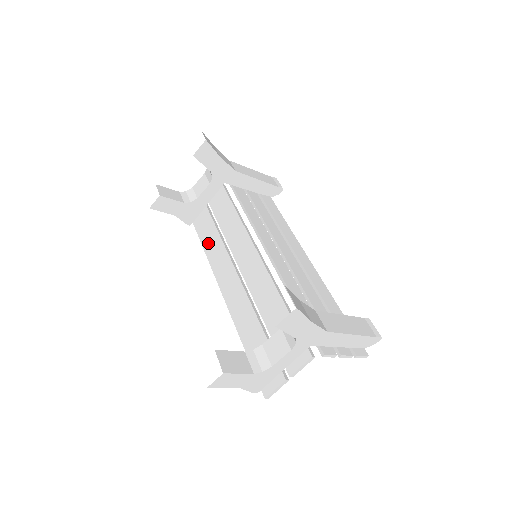
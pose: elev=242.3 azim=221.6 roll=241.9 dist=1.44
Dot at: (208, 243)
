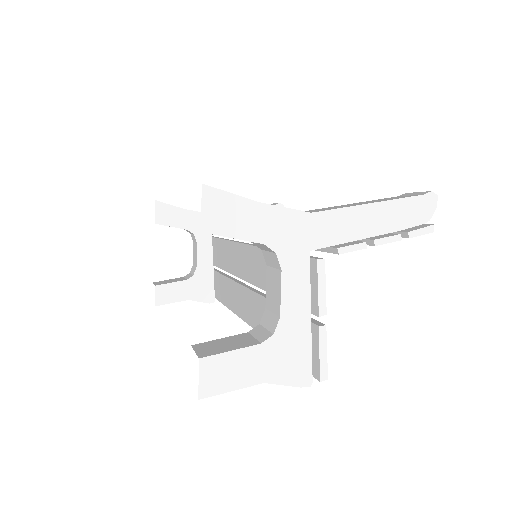
Dot at: (225, 297)
